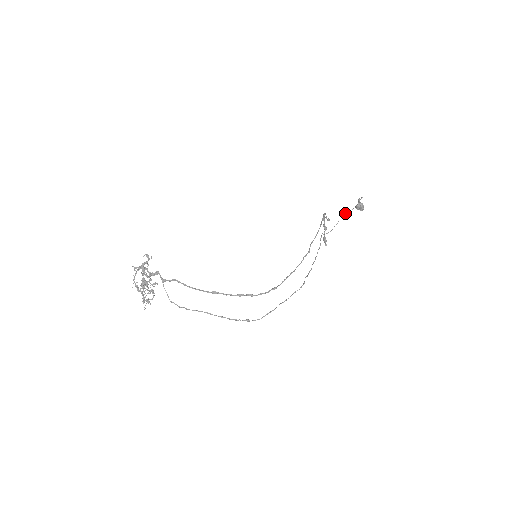
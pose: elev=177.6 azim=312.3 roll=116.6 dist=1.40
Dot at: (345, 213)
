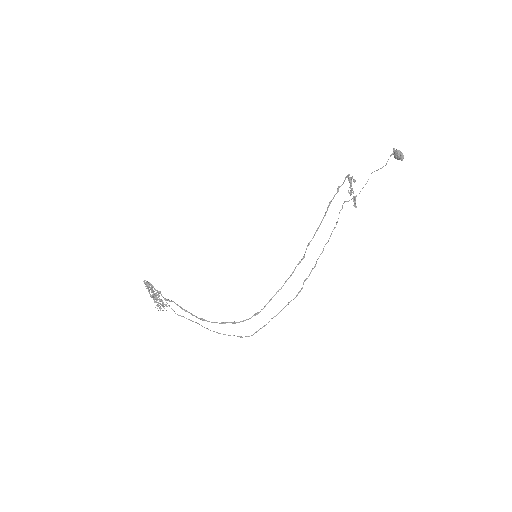
Dot at: (374, 171)
